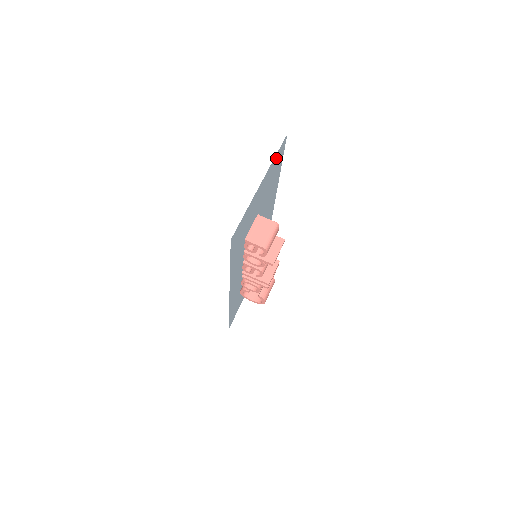
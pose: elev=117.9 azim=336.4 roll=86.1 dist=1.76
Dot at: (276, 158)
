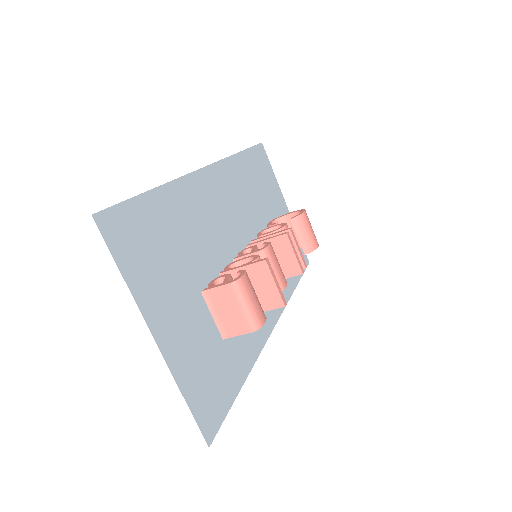
Dot at: (127, 259)
